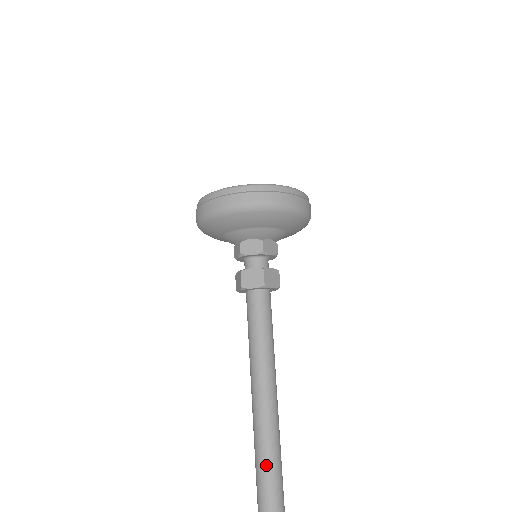
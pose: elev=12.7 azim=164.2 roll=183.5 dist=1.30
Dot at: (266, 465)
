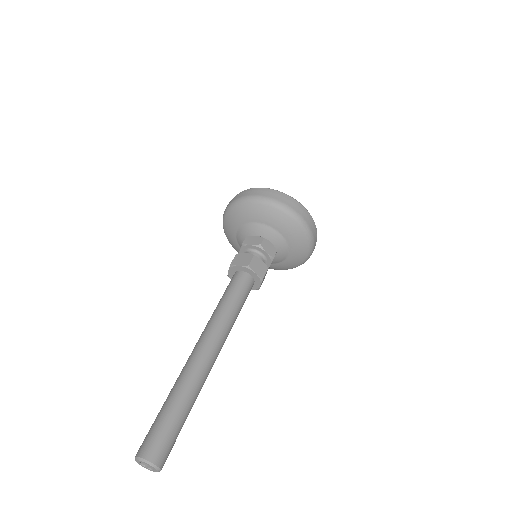
Dot at: (164, 402)
